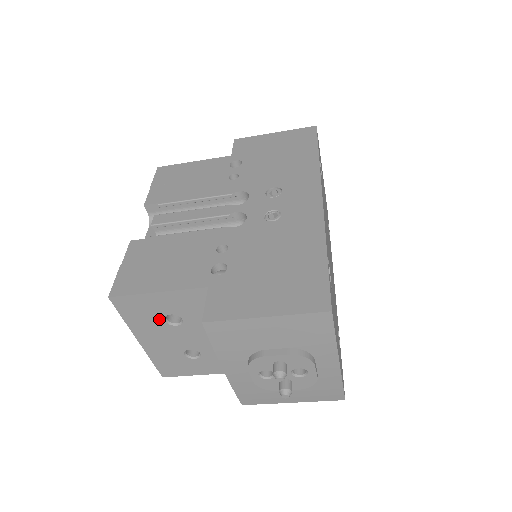
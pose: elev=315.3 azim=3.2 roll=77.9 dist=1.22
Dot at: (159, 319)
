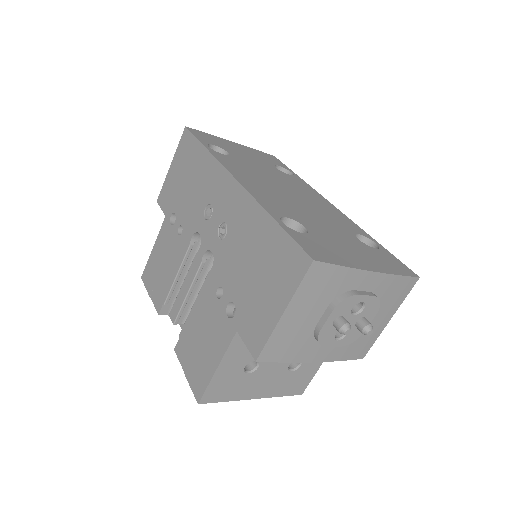
Dot at: (243, 377)
